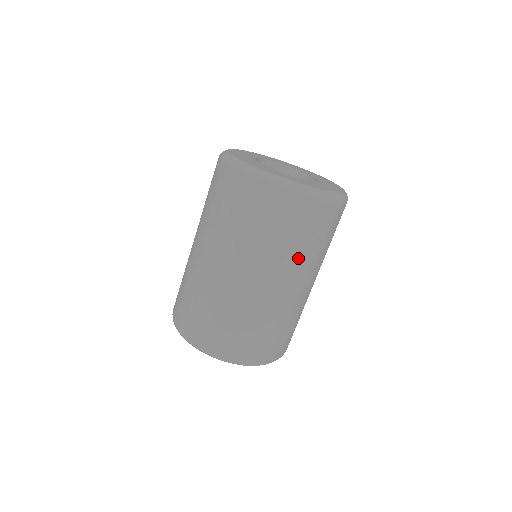
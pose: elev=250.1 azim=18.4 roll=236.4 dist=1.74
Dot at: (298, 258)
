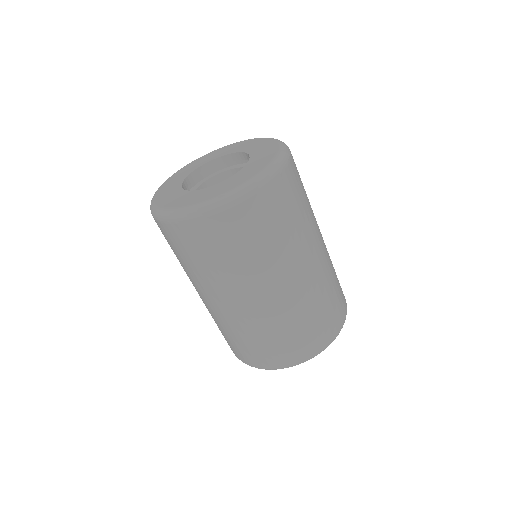
Dot at: (296, 239)
